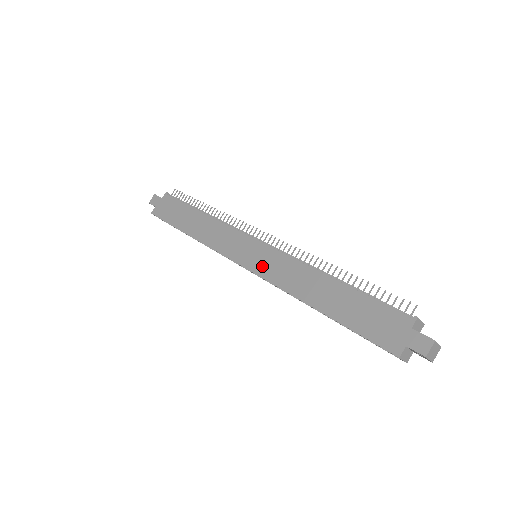
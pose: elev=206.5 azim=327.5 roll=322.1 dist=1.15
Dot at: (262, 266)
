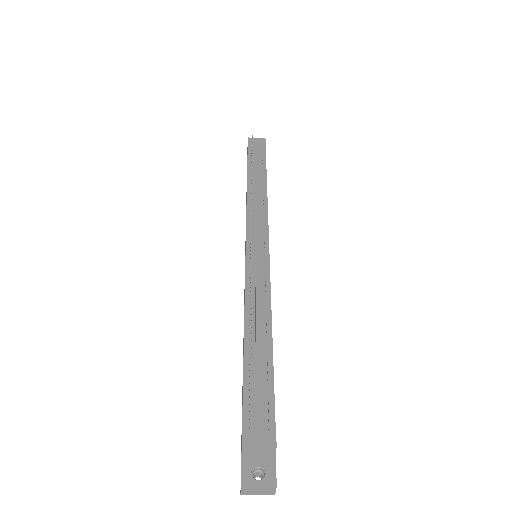
Dot at: occluded
